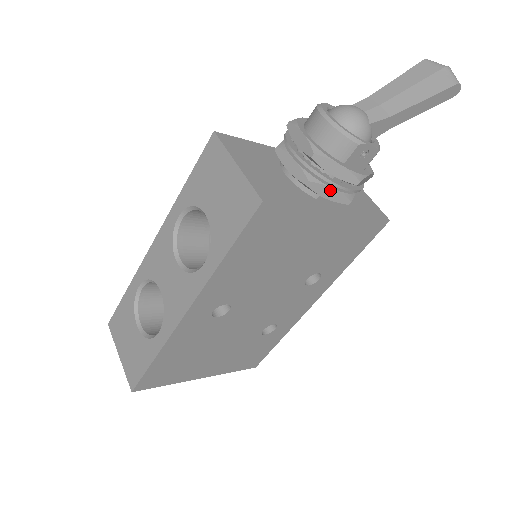
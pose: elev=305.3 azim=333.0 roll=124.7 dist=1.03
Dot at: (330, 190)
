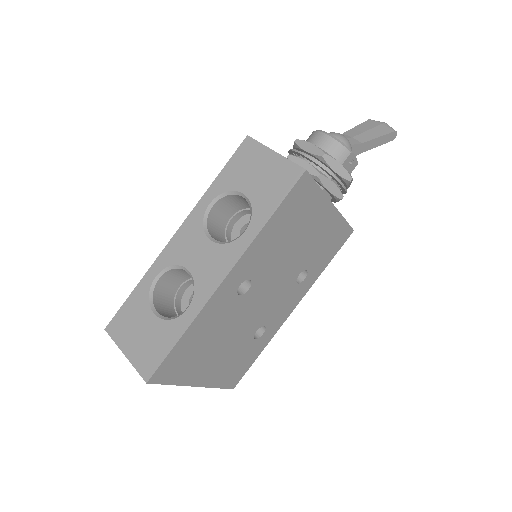
Dot at: (332, 184)
